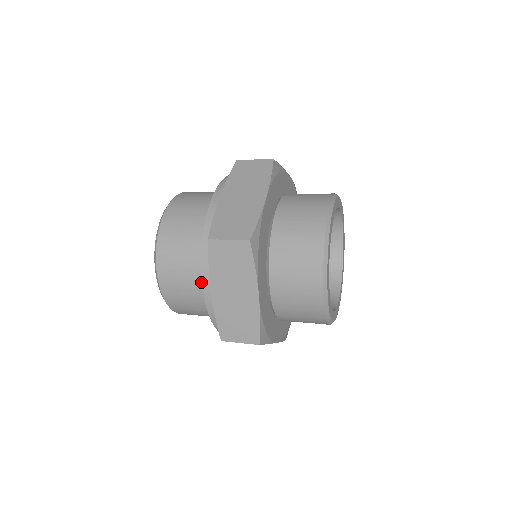
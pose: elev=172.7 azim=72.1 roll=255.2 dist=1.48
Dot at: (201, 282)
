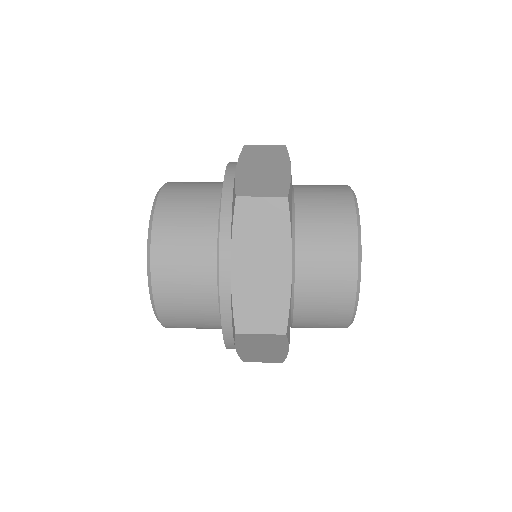
Dot at: (215, 326)
